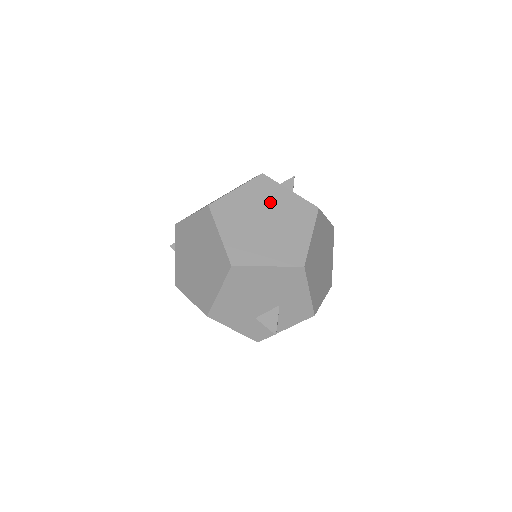
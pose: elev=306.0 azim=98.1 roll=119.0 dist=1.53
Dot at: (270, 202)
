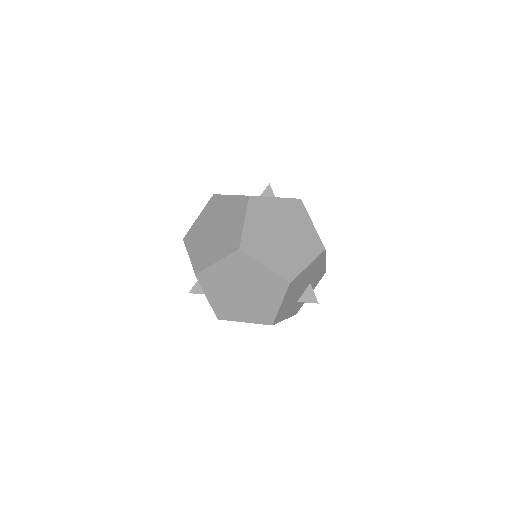
Dot at: (272, 216)
